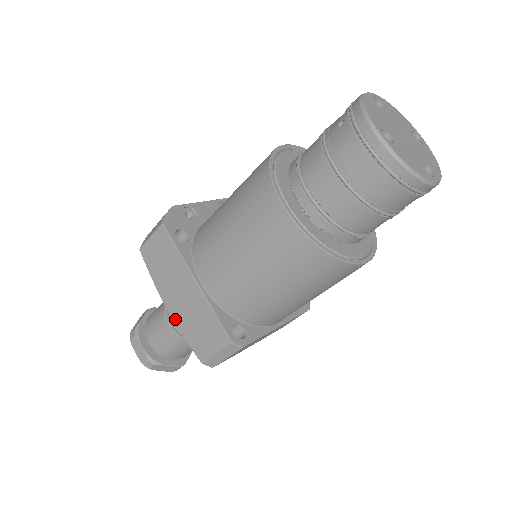
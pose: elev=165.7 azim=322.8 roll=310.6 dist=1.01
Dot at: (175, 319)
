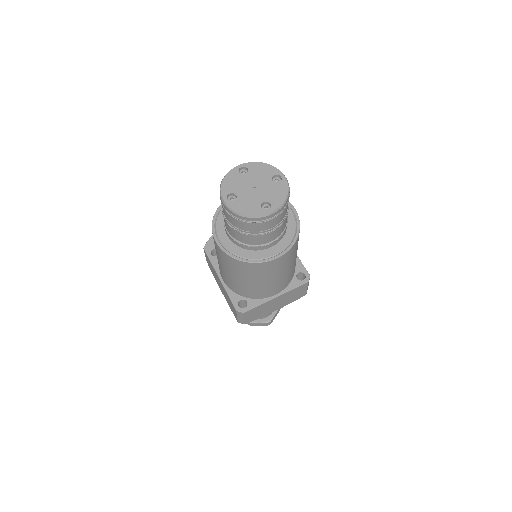
Dot at: (225, 298)
